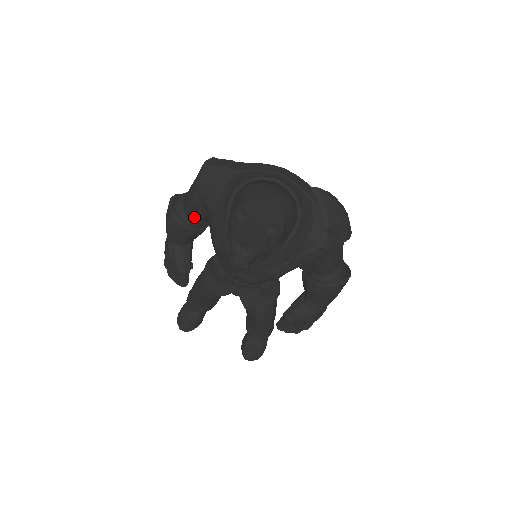
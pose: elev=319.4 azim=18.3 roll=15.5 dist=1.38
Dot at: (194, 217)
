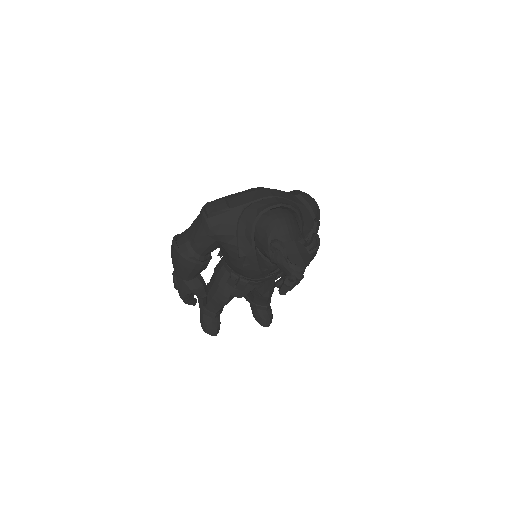
Dot at: (207, 253)
